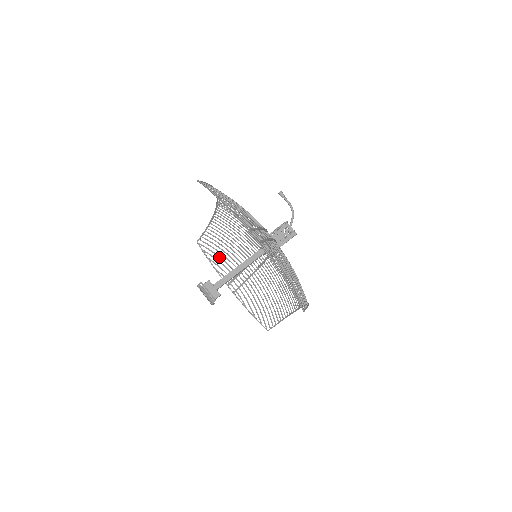
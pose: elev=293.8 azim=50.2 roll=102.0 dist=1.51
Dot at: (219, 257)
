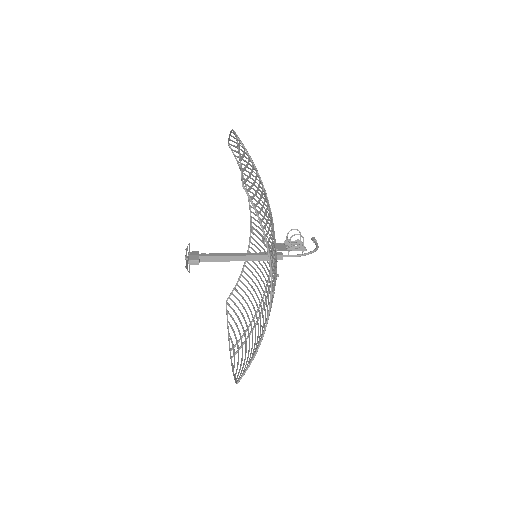
Dot at: (237, 316)
